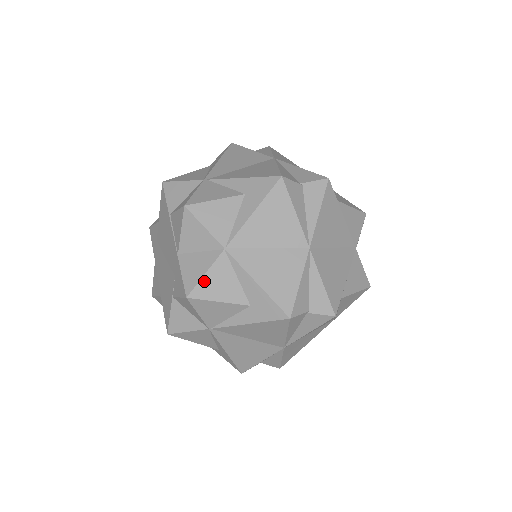
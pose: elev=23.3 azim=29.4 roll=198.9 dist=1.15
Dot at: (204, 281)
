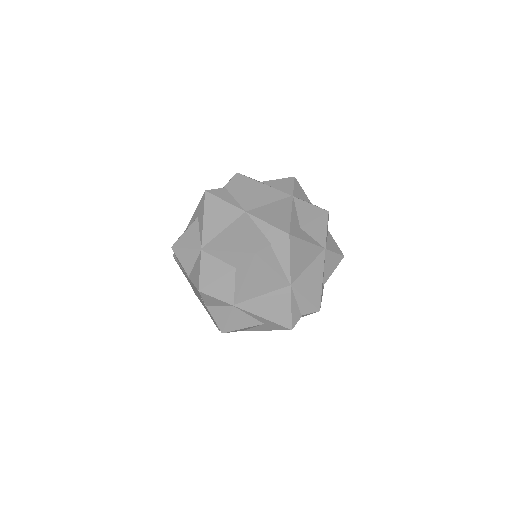
Dot at: (202, 275)
